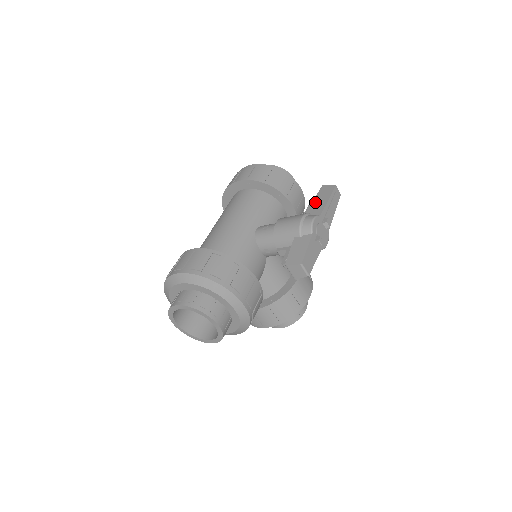
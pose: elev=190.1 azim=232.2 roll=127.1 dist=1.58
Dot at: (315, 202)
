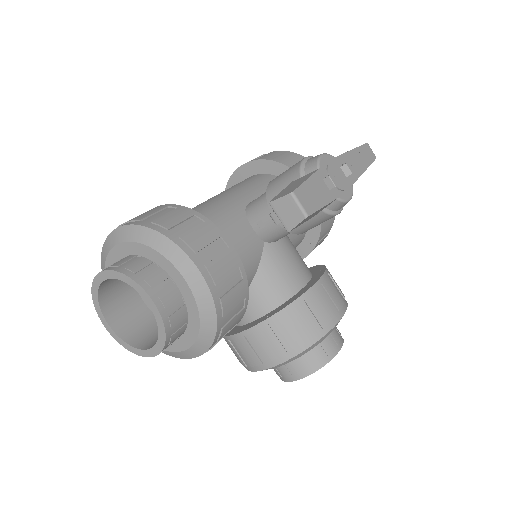
Dot at: occluded
